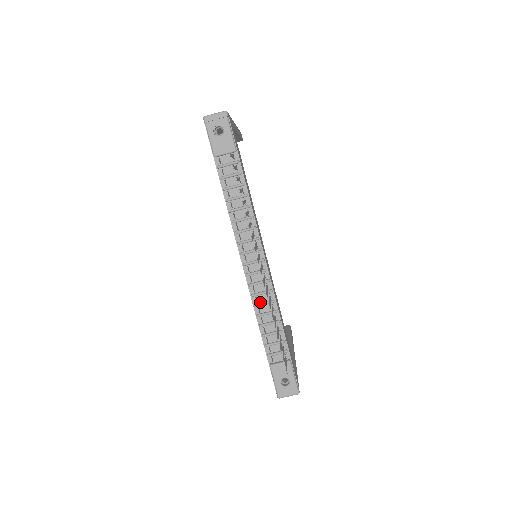
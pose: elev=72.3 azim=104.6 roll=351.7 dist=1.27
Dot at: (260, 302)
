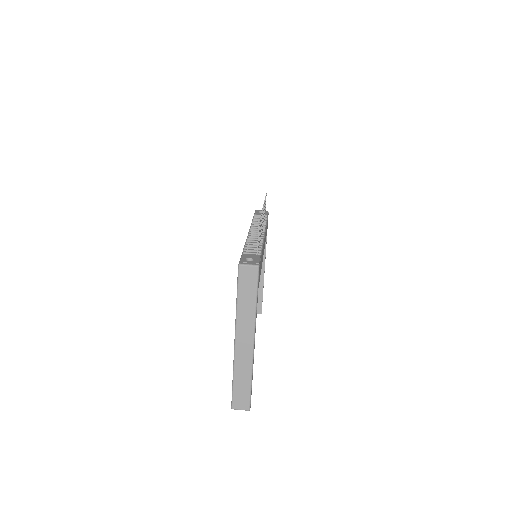
Dot at: (252, 241)
